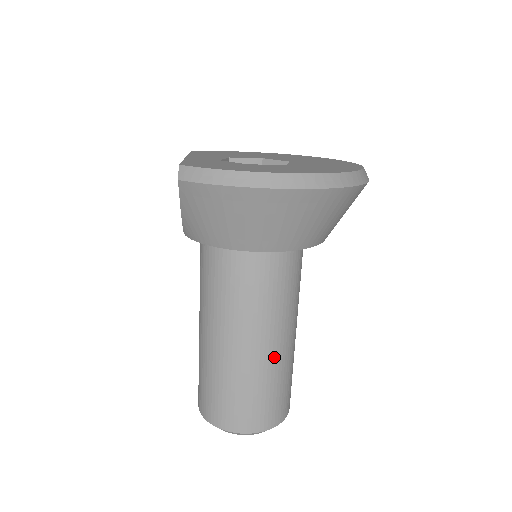
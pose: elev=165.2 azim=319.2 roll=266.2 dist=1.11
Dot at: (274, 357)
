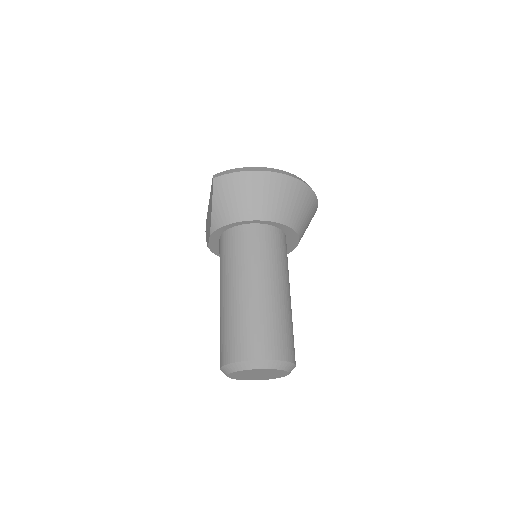
Dot at: (278, 298)
